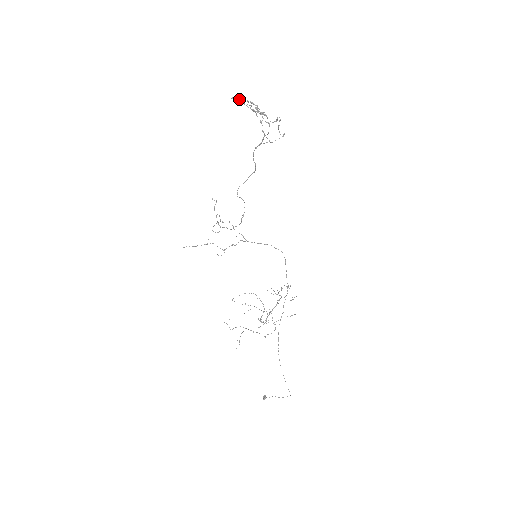
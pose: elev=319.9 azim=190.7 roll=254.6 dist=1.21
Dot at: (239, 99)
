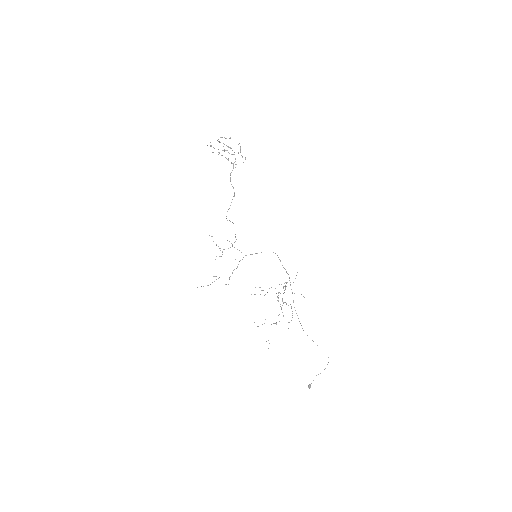
Dot at: (211, 146)
